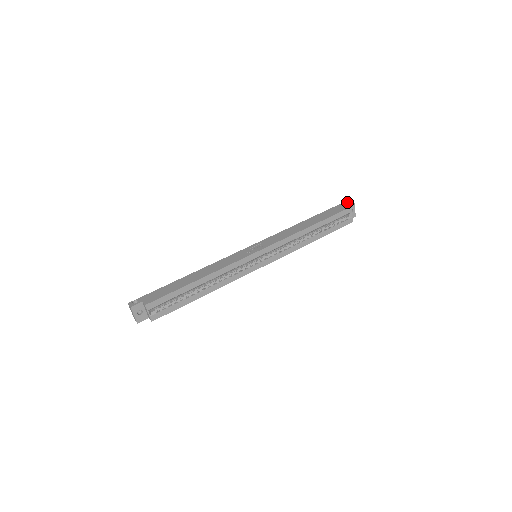
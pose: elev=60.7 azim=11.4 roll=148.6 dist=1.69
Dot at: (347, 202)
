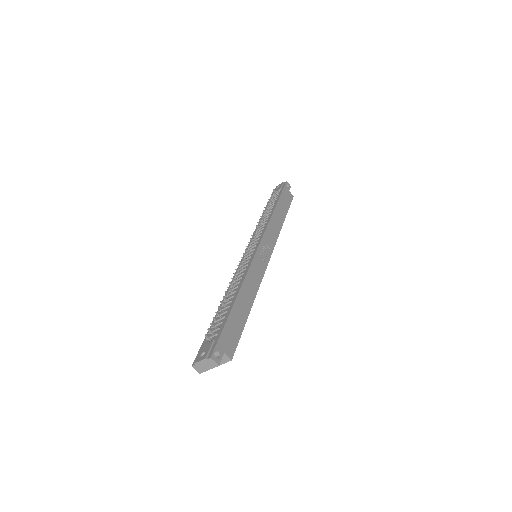
Dot at: (286, 184)
